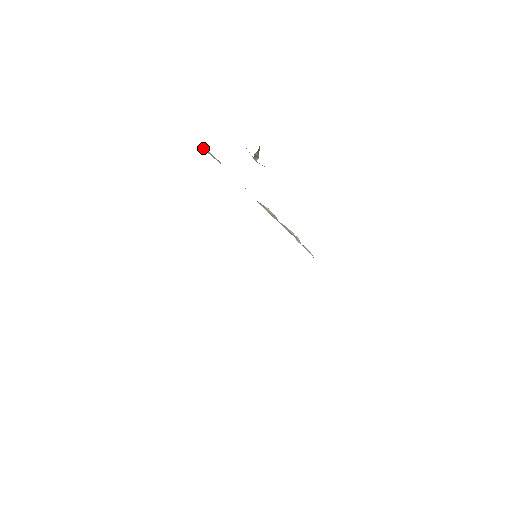
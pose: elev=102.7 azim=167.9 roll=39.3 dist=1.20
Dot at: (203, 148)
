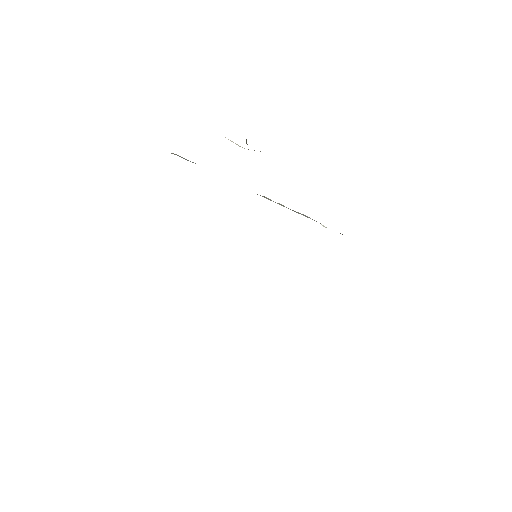
Dot at: occluded
